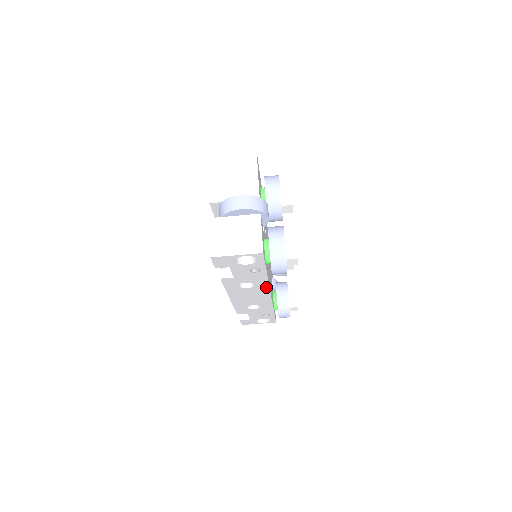
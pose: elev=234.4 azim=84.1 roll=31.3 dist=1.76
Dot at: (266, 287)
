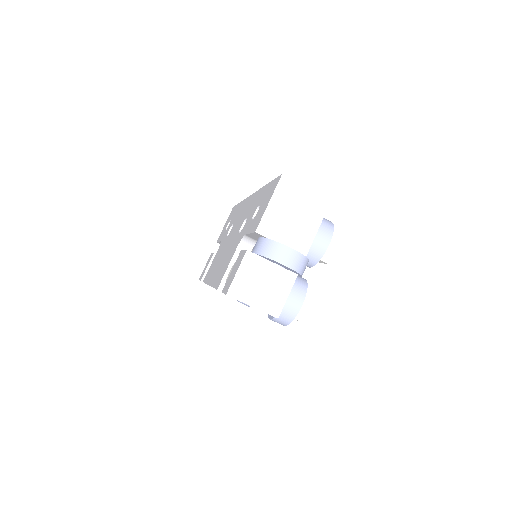
Dot at: occluded
